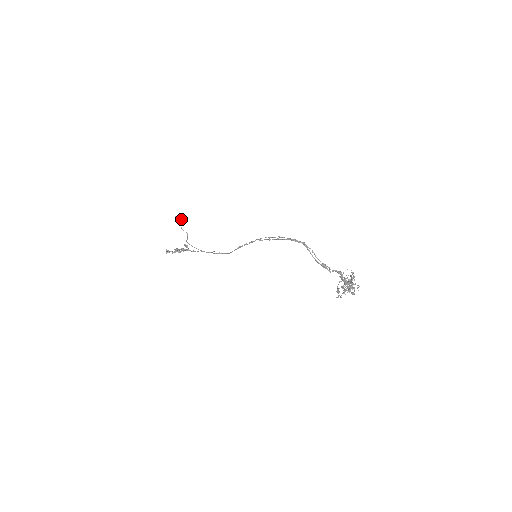
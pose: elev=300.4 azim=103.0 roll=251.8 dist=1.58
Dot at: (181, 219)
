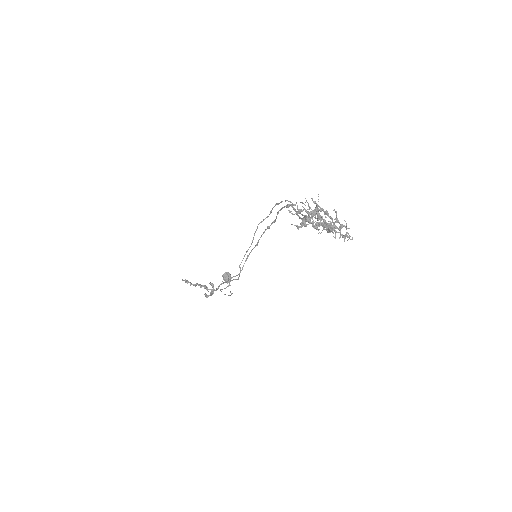
Dot at: (229, 278)
